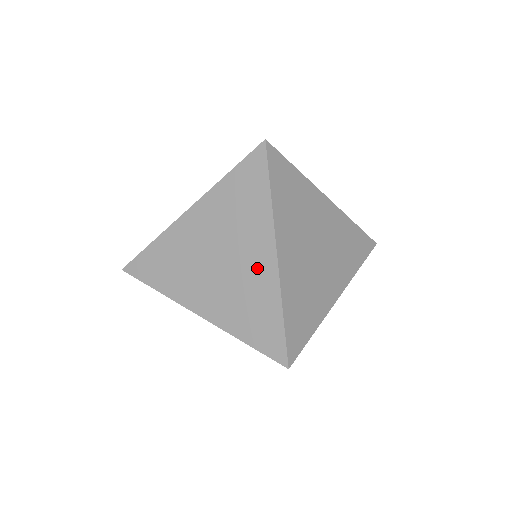
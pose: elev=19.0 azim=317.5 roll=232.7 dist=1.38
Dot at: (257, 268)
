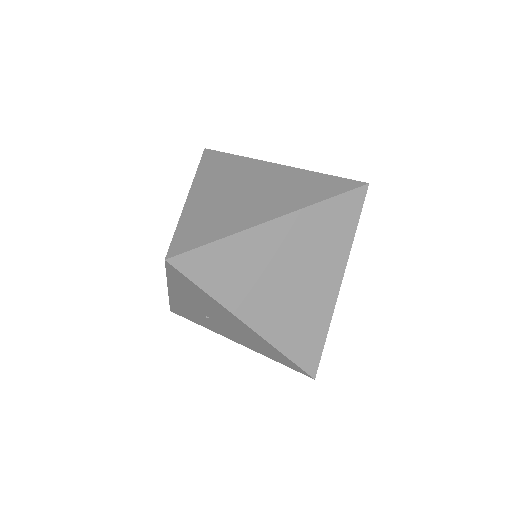
Dot at: (321, 293)
